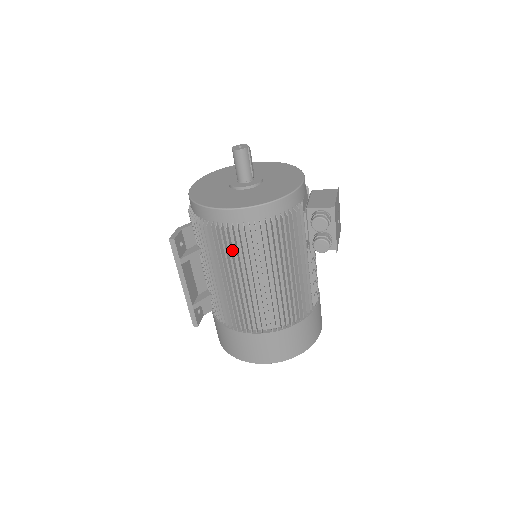
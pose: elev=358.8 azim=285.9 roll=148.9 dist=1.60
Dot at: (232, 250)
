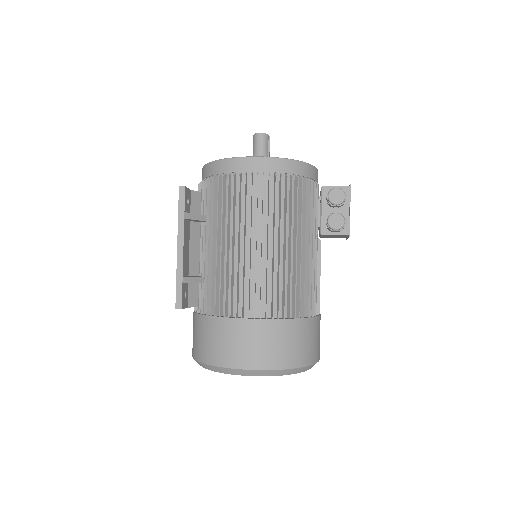
Dot at: (245, 204)
